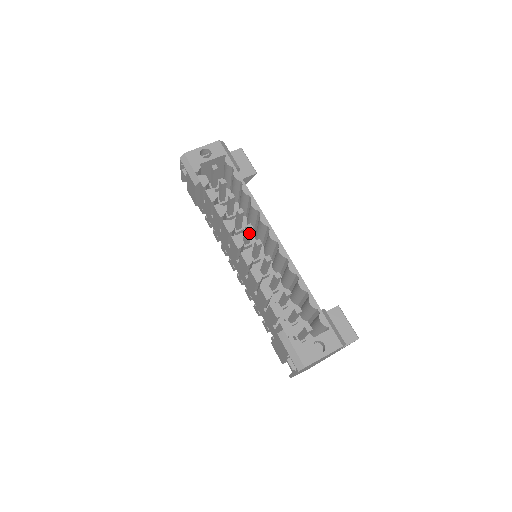
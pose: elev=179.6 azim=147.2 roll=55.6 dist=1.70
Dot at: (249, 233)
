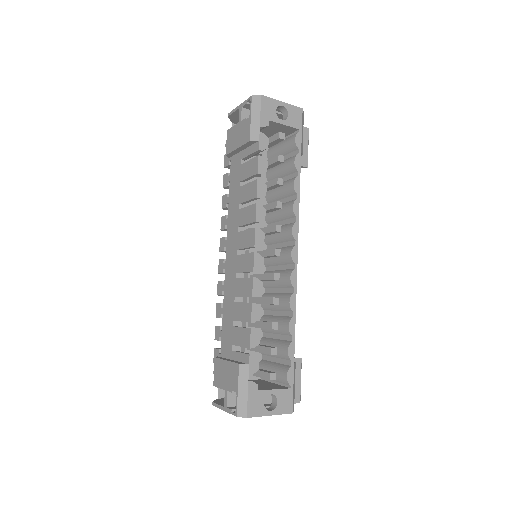
Dot at: (271, 232)
